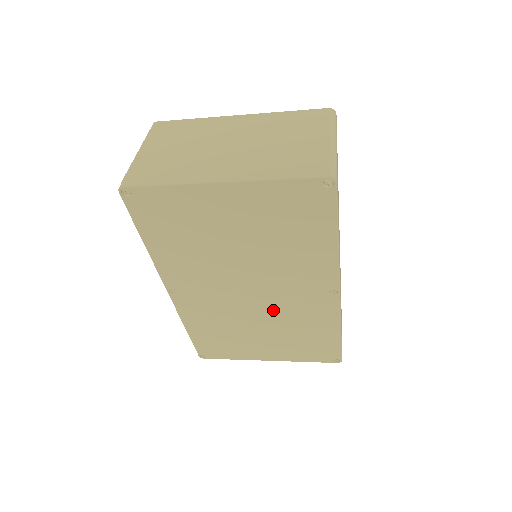
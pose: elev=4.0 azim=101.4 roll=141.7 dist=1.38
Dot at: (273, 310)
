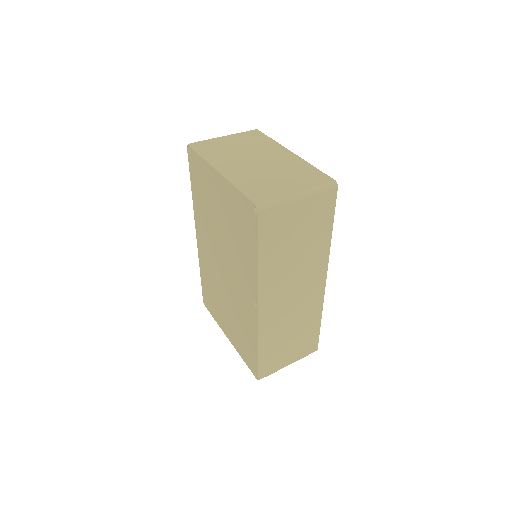
Dot at: (232, 294)
